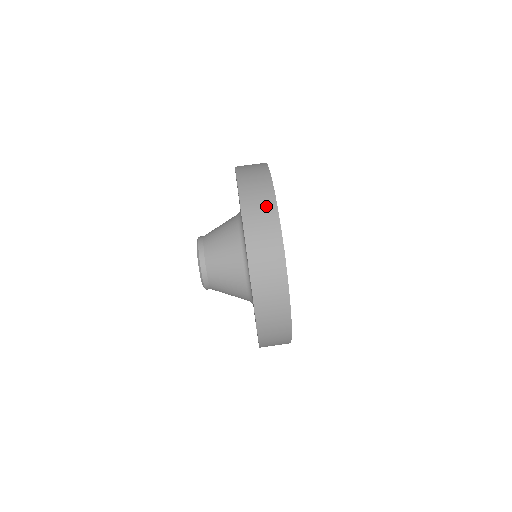
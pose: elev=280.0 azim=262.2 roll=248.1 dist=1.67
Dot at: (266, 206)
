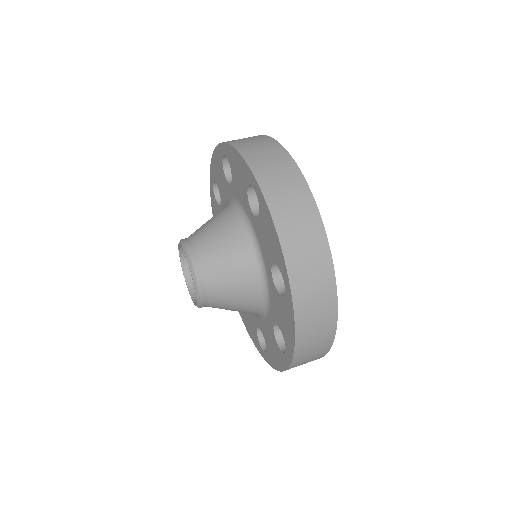
Dot at: (253, 137)
